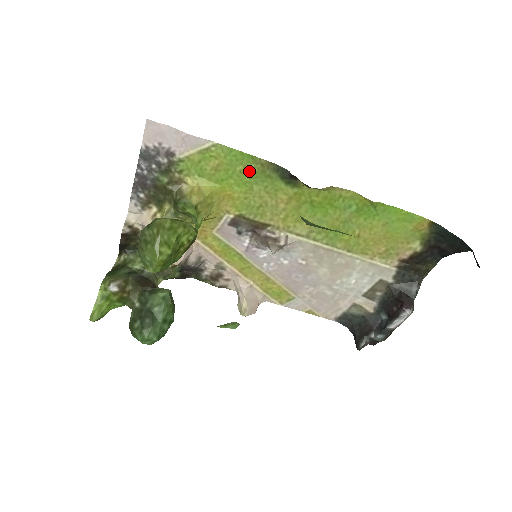
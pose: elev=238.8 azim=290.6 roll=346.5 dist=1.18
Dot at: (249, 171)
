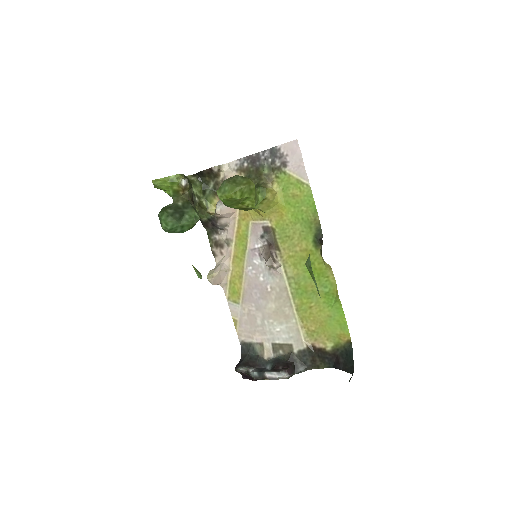
Dot at: (306, 215)
